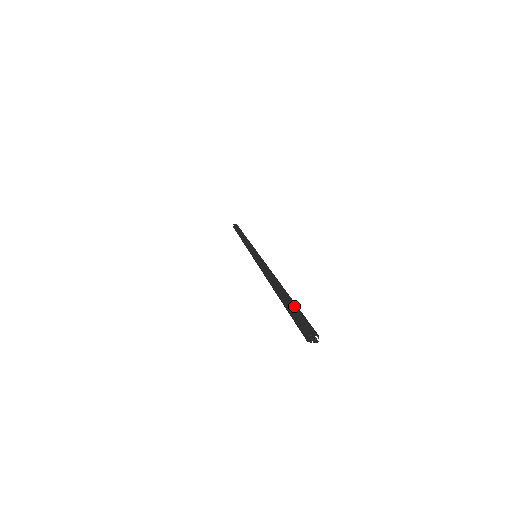
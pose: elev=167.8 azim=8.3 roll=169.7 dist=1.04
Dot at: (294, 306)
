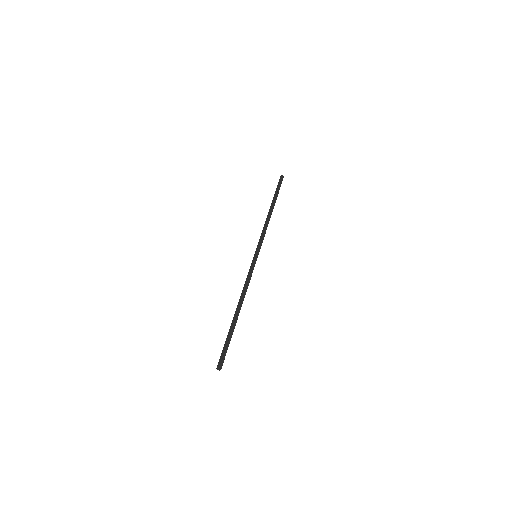
Dot at: (230, 339)
